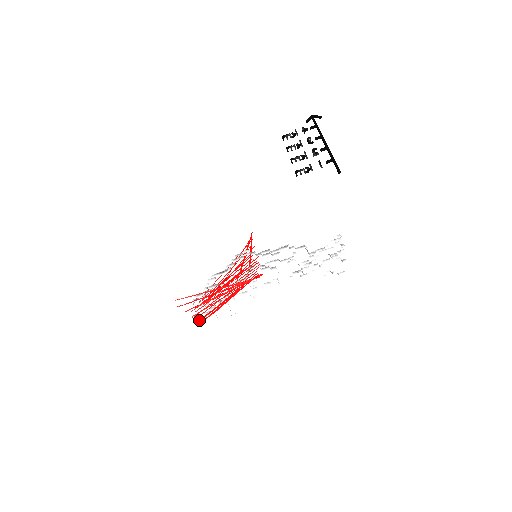
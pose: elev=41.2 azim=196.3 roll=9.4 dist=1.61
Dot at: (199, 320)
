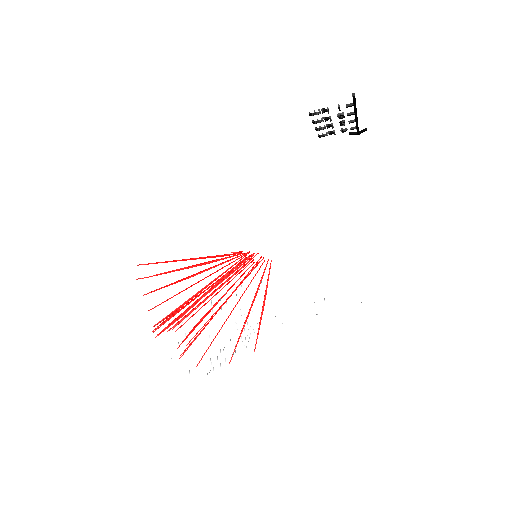
Dot at: (156, 324)
